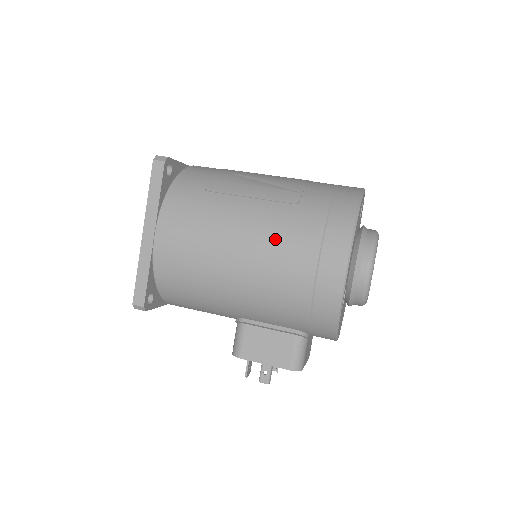
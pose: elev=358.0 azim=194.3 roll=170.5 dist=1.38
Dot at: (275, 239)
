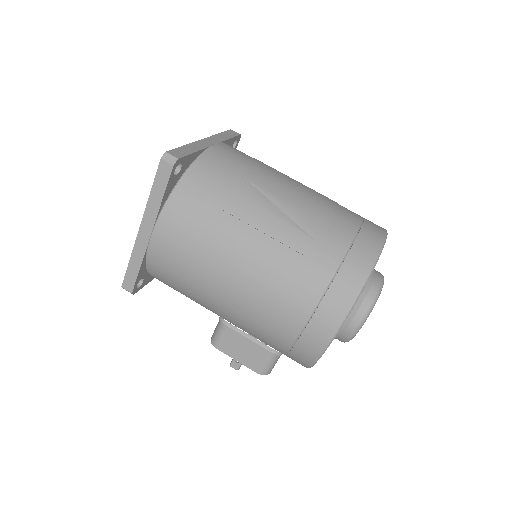
Dot at: (271, 288)
